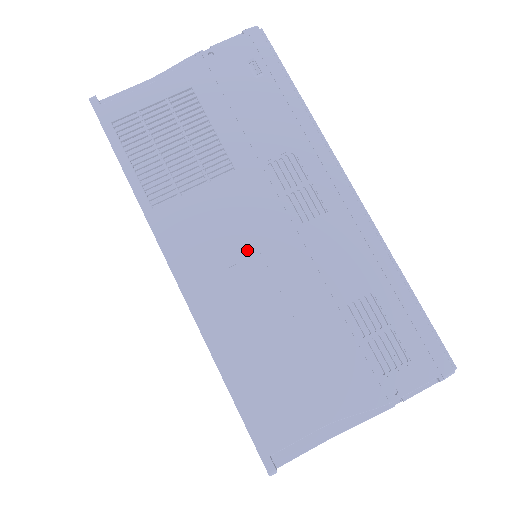
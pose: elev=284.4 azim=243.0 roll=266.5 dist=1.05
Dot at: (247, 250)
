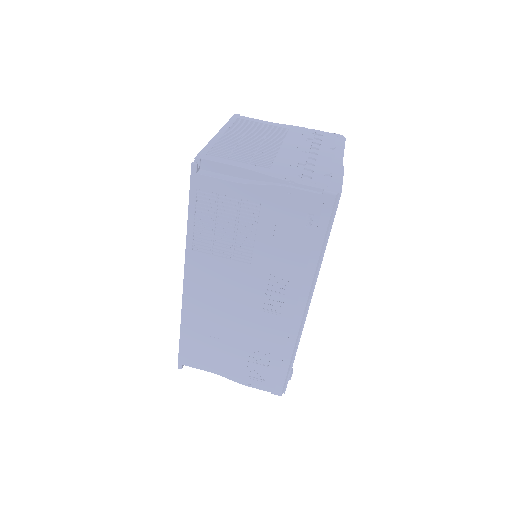
Dot at: (227, 300)
